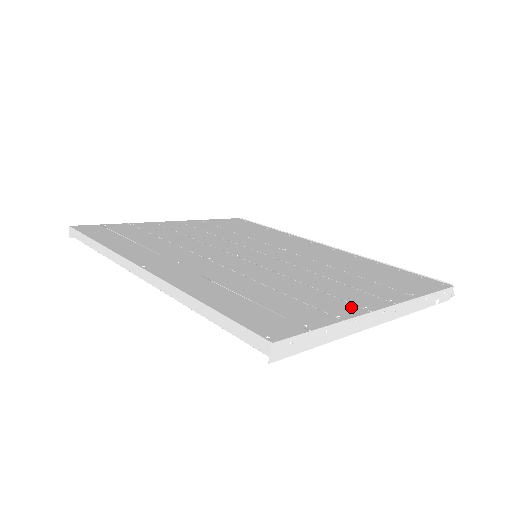
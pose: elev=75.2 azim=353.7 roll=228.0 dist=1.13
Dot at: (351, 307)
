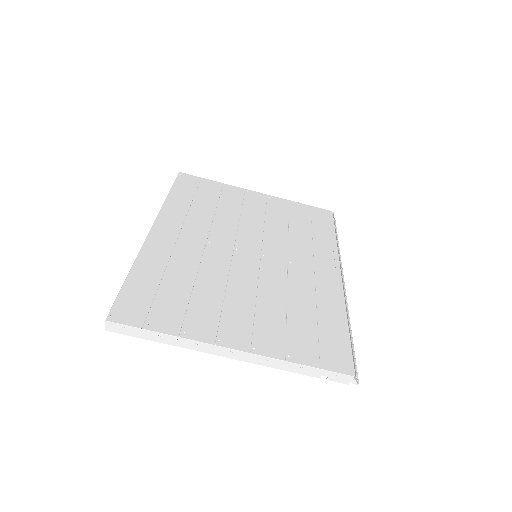
Dot at: (209, 333)
